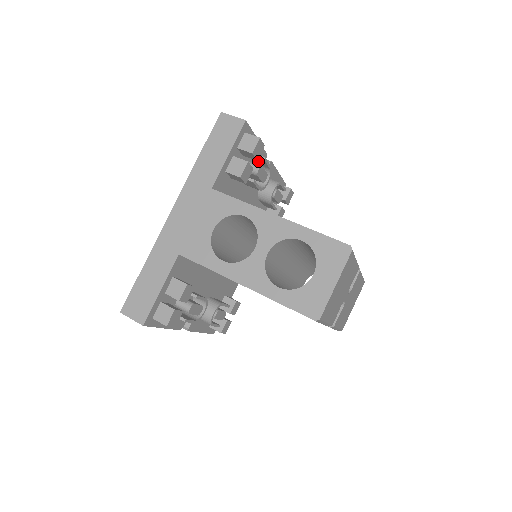
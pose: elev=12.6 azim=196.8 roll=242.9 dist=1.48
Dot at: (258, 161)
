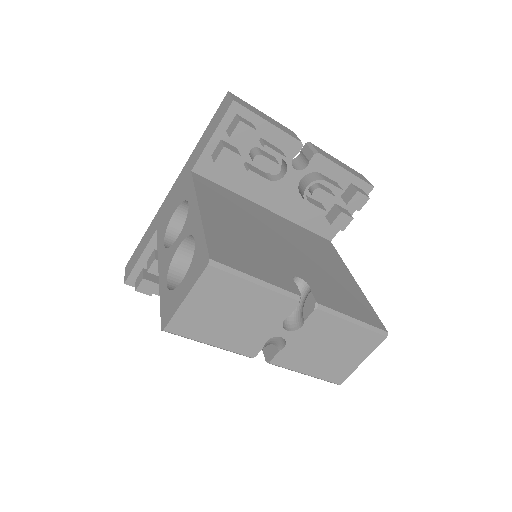
Dot at: occluded
